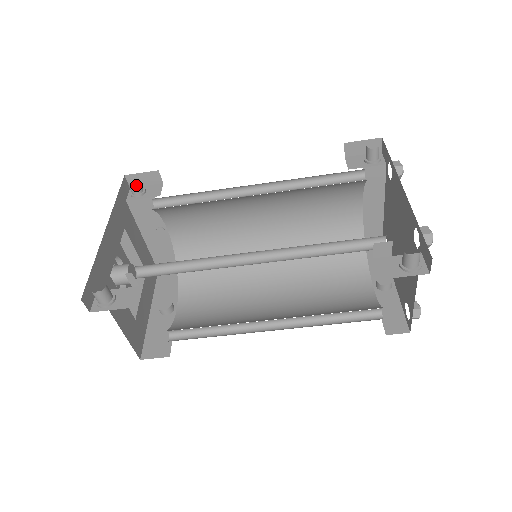
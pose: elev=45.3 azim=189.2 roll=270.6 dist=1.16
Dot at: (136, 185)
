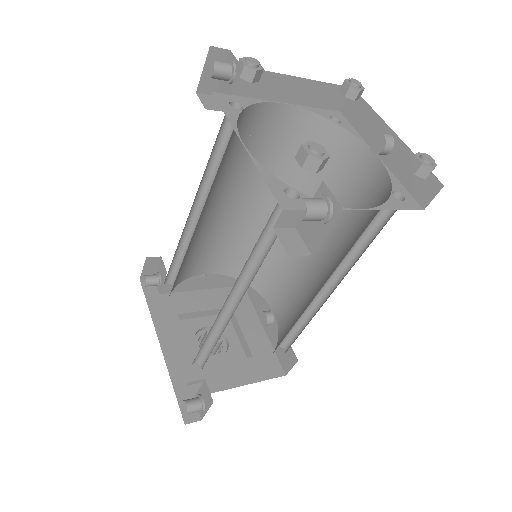
Dot at: (149, 282)
